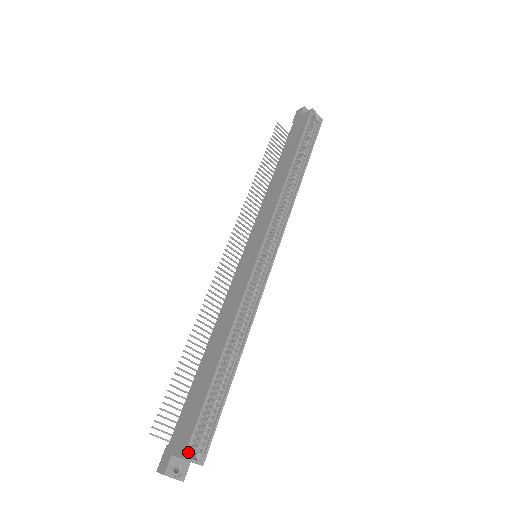
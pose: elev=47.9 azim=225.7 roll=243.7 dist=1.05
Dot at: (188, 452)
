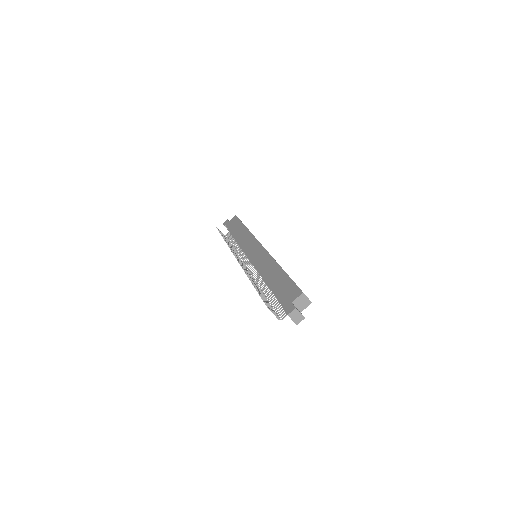
Dot at: (301, 295)
